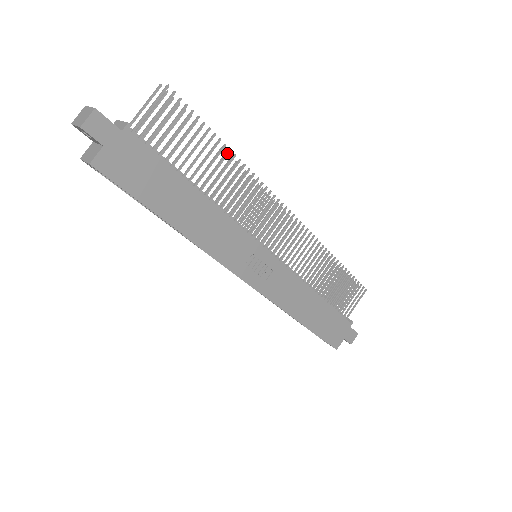
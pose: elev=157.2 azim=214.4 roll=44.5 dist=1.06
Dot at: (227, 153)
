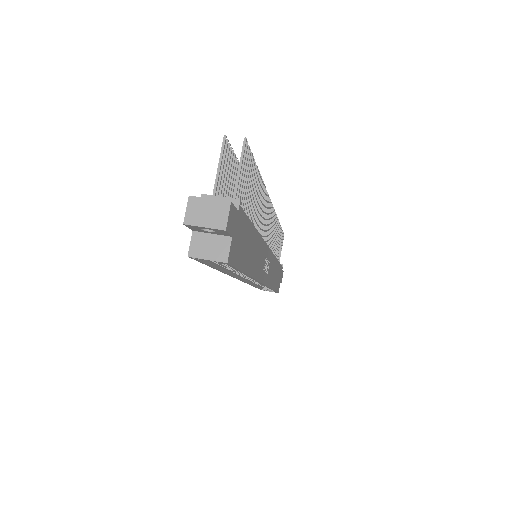
Dot at: (259, 179)
